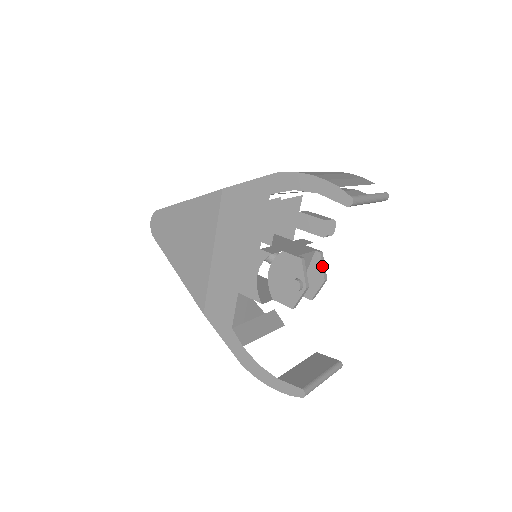
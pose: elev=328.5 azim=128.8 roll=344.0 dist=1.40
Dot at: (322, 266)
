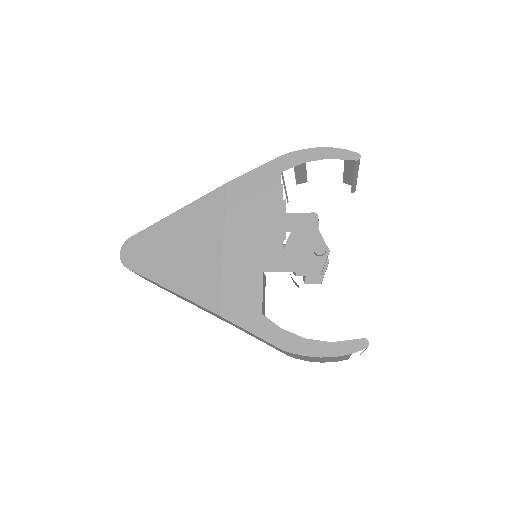
Dot at: occluded
